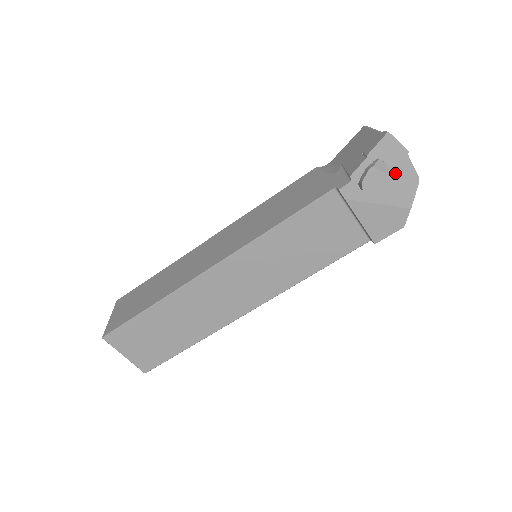
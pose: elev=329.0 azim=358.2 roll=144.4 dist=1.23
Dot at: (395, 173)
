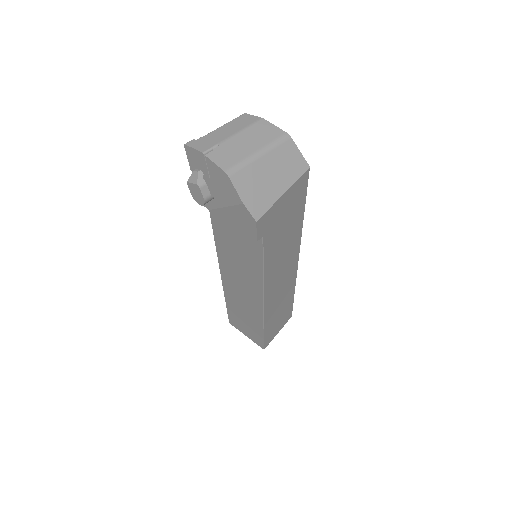
Dot at: (212, 176)
